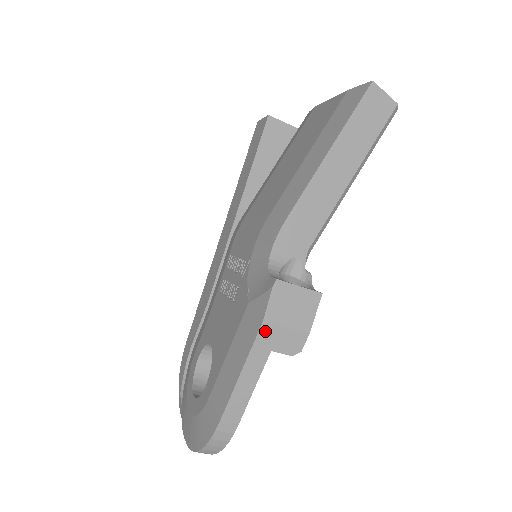
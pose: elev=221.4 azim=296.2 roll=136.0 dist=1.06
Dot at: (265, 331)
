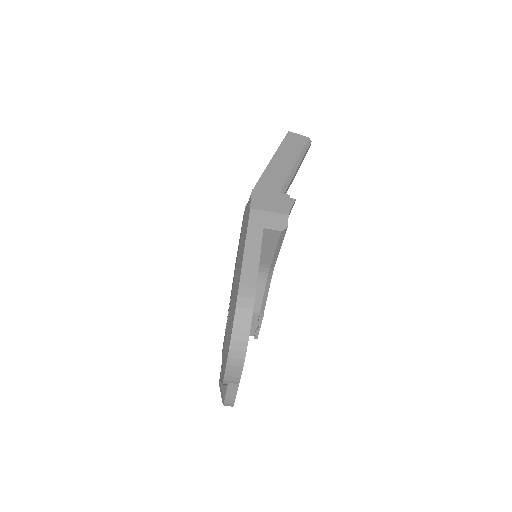
Dot at: (254, 215)
